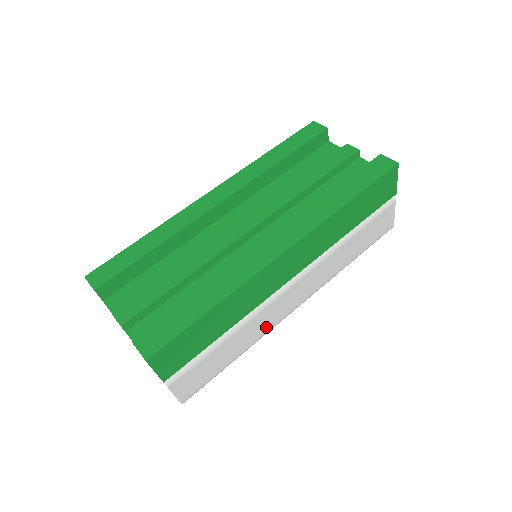
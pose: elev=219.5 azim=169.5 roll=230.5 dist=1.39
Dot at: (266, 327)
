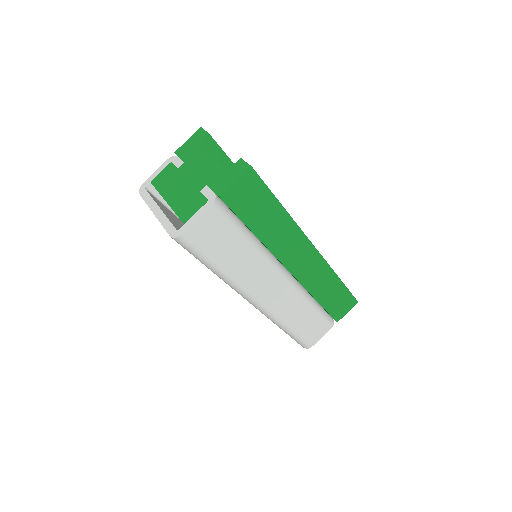
Dot at: (247, 280)
